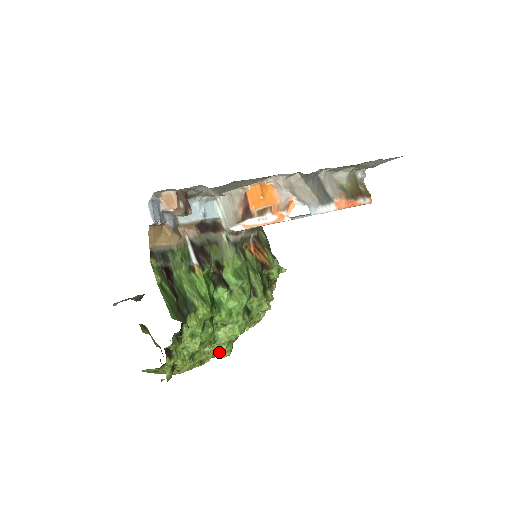
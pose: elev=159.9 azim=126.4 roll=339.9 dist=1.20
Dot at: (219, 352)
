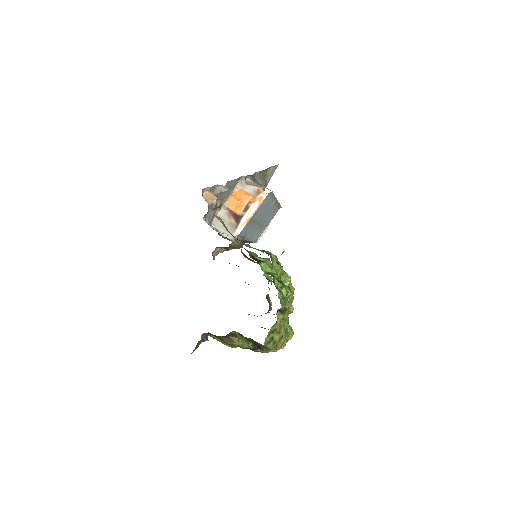
Dot at: occluded
